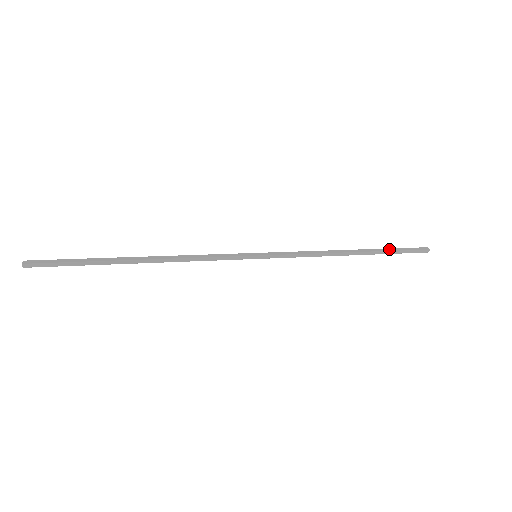
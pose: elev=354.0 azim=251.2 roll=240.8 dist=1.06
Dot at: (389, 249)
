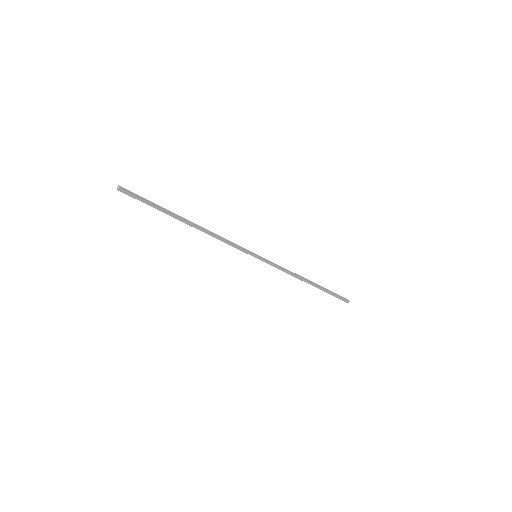
Dot at: (329, 290)
